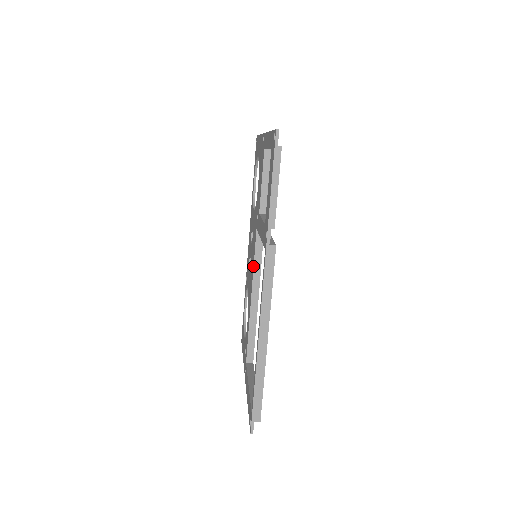
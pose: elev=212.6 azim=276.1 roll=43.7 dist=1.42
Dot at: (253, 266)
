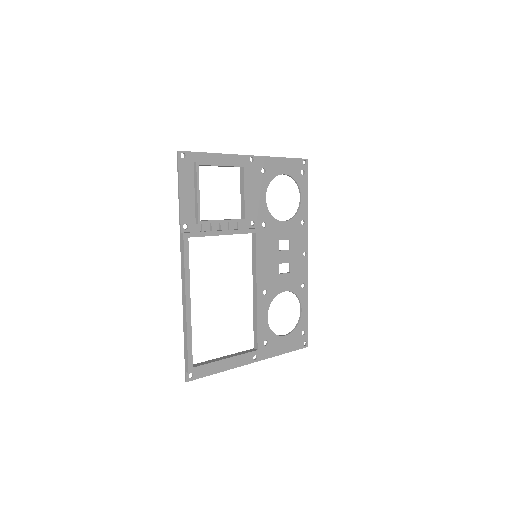
Dot at: (253, 264)
